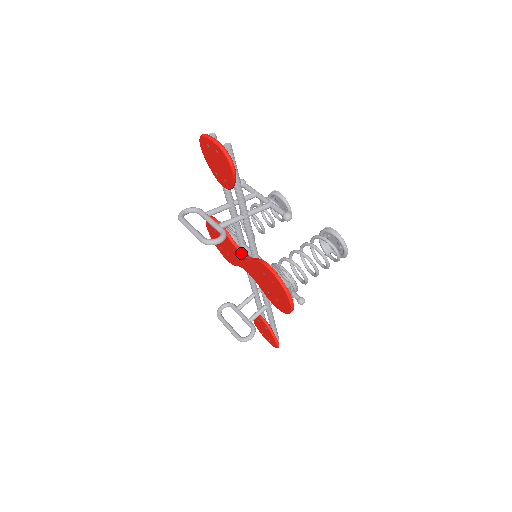
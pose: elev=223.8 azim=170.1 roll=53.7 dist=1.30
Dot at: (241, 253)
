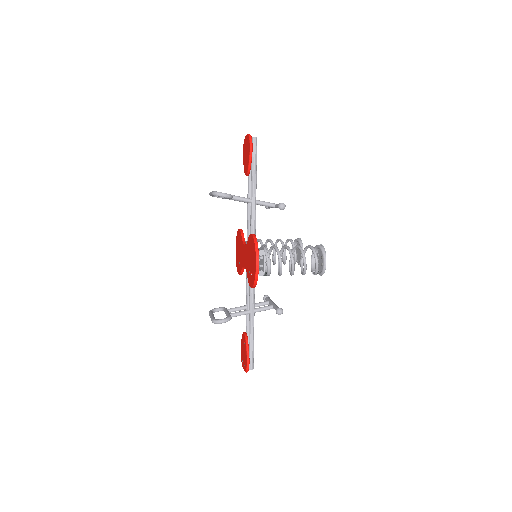
Dot at: (244, 244)
